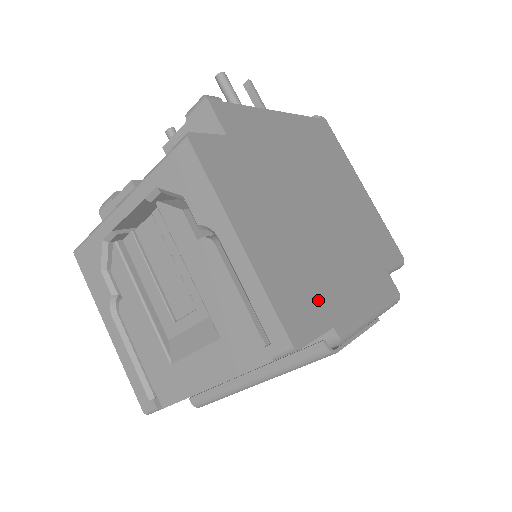
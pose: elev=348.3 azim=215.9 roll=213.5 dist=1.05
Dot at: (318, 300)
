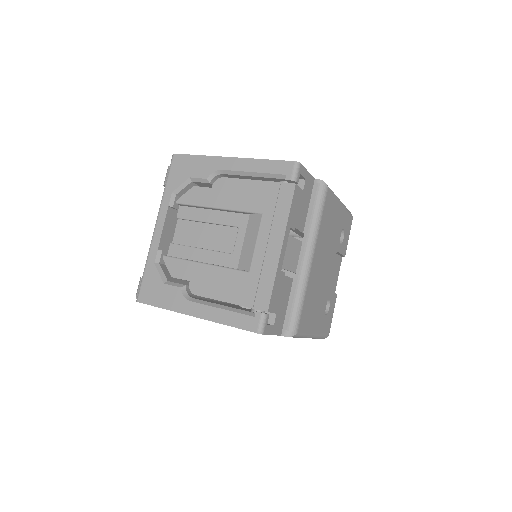
Dot at: occluded
